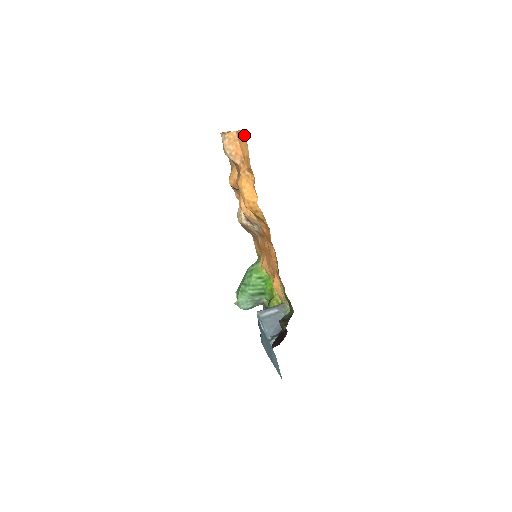
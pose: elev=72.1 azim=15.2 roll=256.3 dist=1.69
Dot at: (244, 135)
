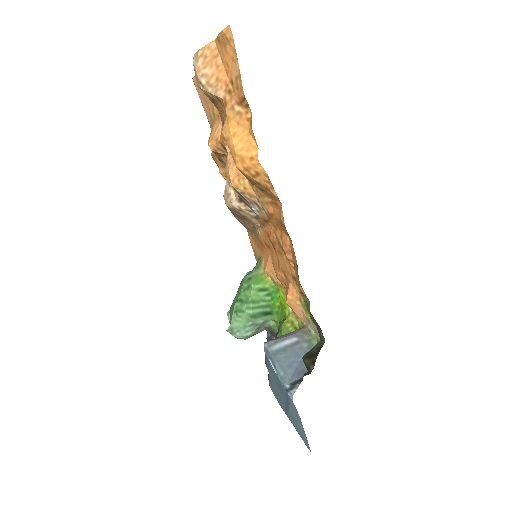
Dot at: (229, 37)
